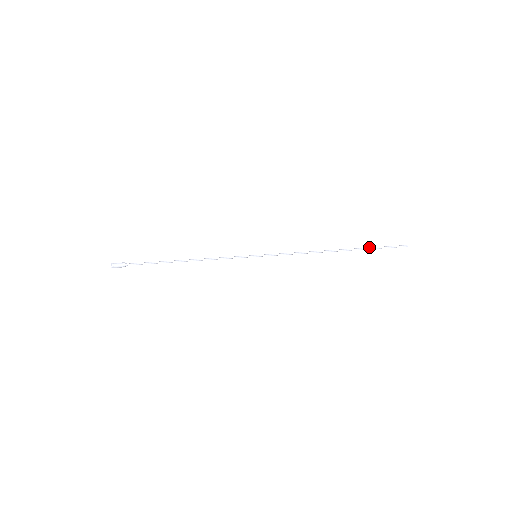
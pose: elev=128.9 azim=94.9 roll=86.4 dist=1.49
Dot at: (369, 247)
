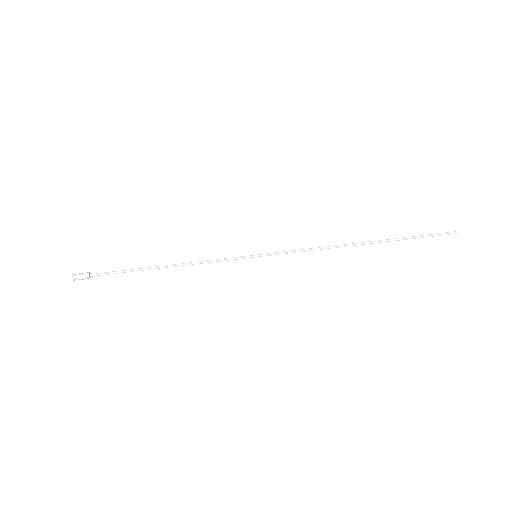
Dot at: (404, 237)
